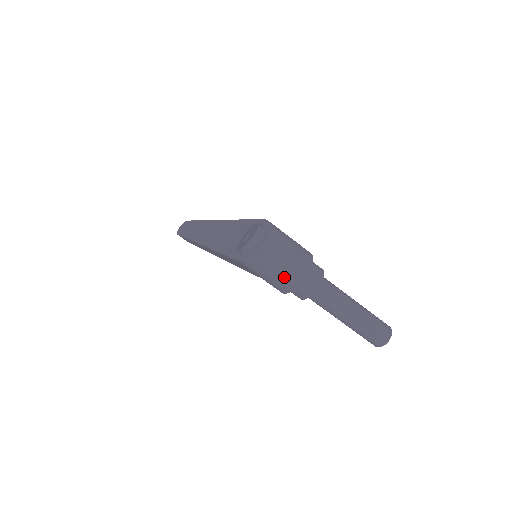
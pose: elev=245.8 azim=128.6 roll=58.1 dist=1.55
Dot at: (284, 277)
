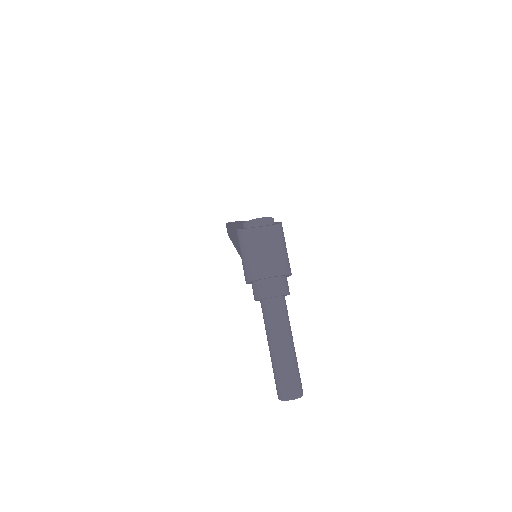
Dot at: (255, 264)
